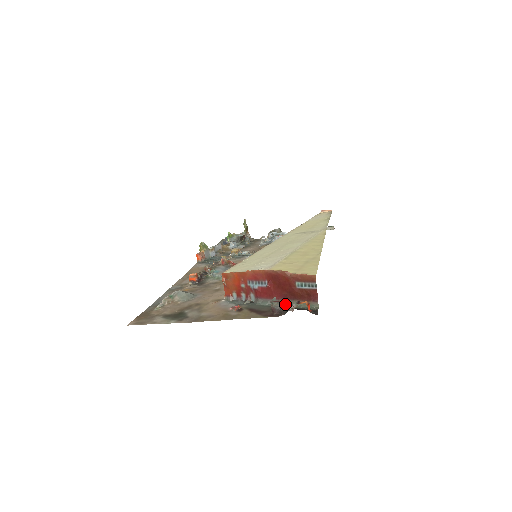
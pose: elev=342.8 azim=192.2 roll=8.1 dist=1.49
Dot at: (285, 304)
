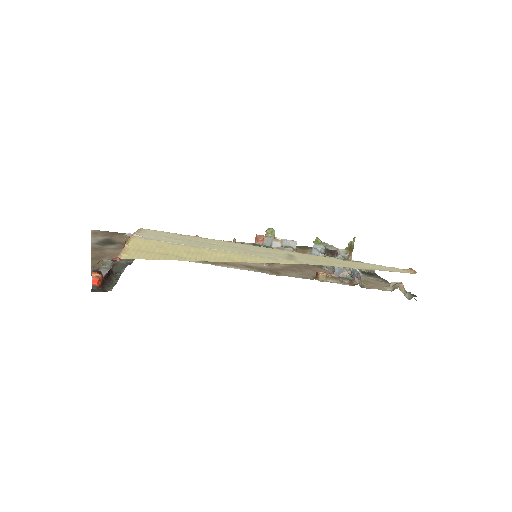
Dot at: (106, 270)
